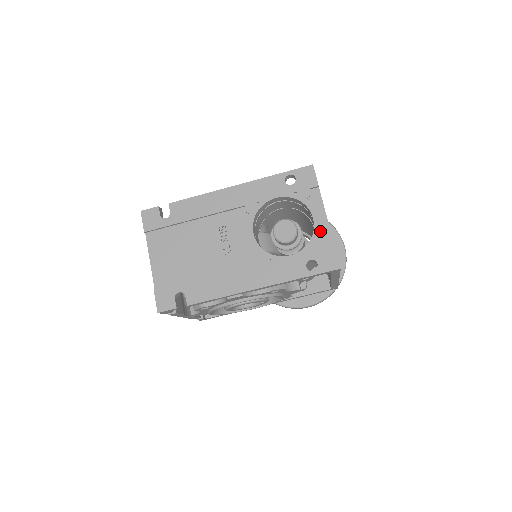
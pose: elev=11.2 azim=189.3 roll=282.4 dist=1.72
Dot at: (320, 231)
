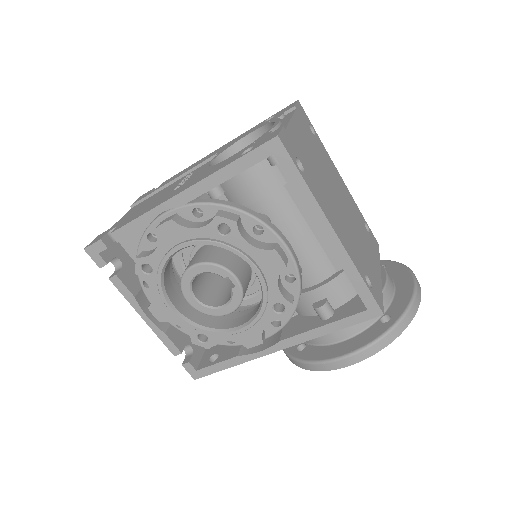
Dot at: occluded
